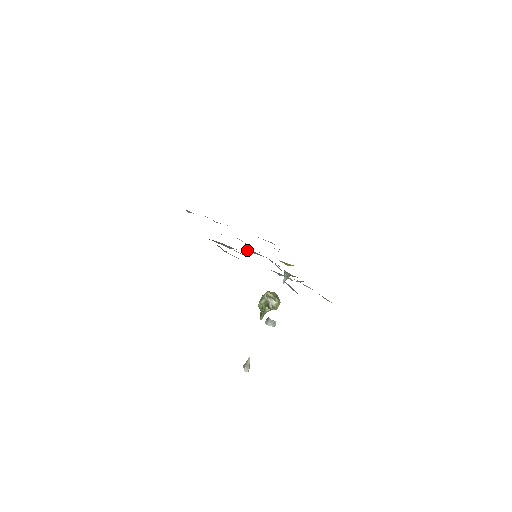
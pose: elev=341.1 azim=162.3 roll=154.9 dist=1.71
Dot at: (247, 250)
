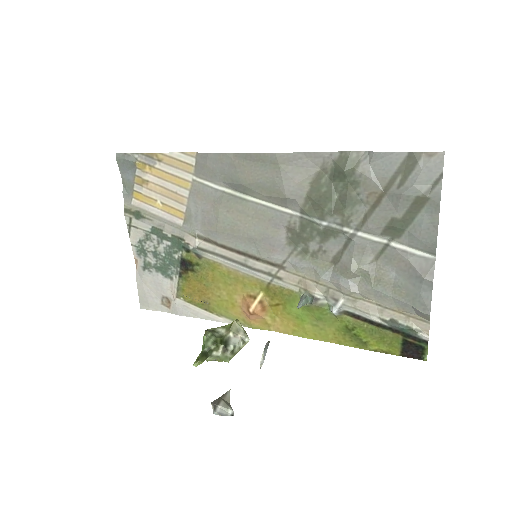
Dot at: (283, 226)
